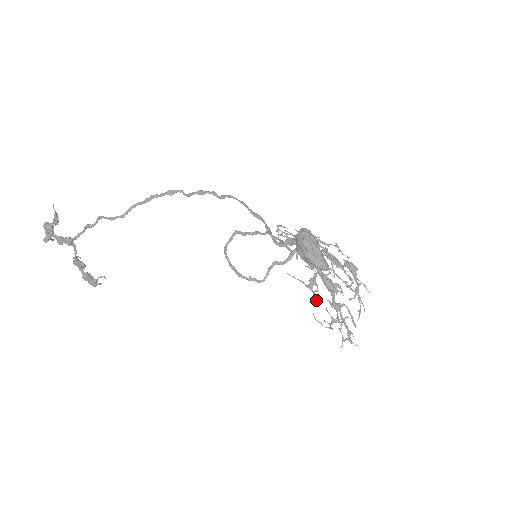
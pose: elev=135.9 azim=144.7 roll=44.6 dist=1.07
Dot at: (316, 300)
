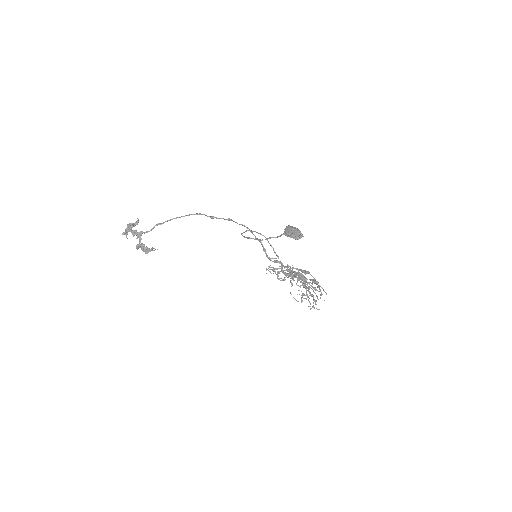
Dot at: (293, 280)
